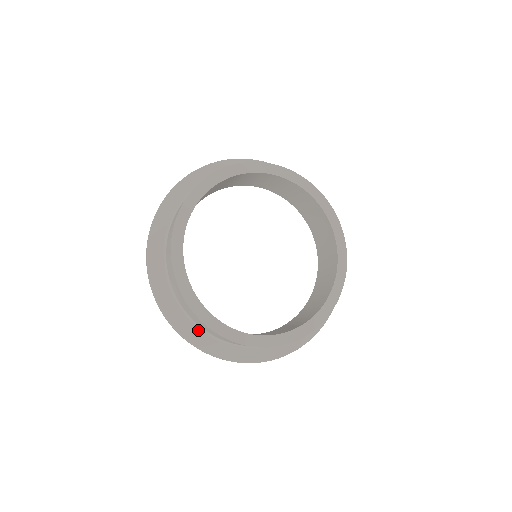
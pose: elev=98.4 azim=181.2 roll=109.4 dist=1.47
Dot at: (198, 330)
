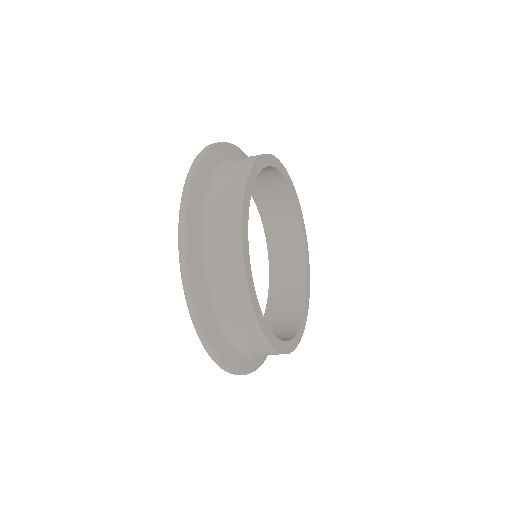
Dot at: (230, 346)
